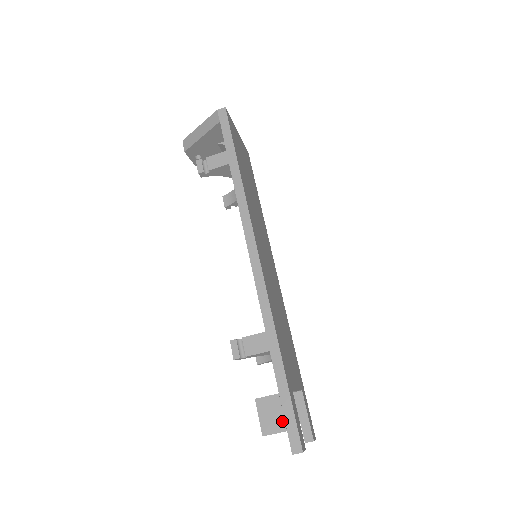
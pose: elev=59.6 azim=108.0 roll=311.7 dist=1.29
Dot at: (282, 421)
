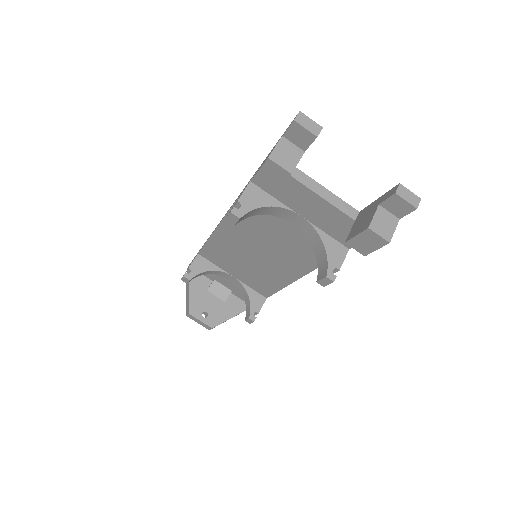
Dot at: occluded
